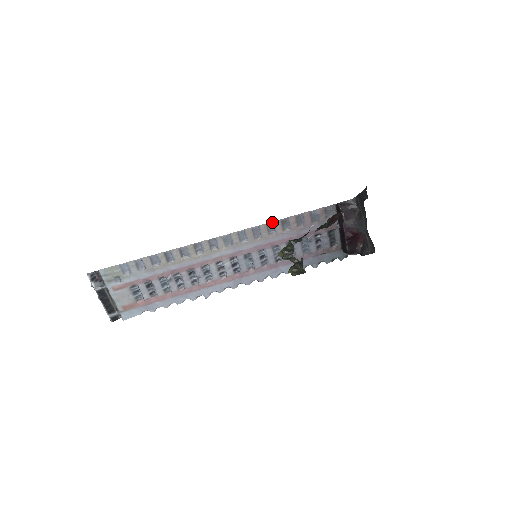
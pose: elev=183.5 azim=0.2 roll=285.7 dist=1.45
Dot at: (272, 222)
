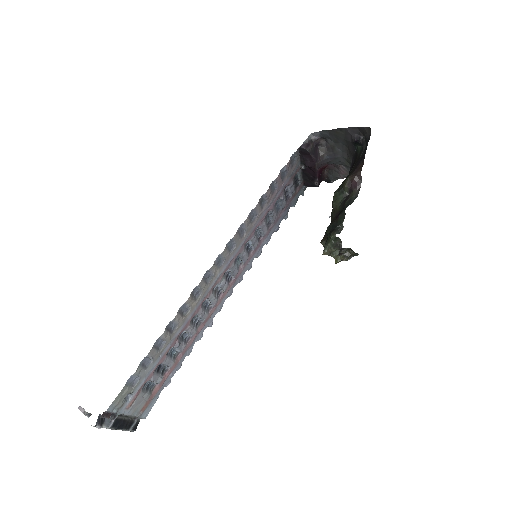
Dot at: (252, 210)
